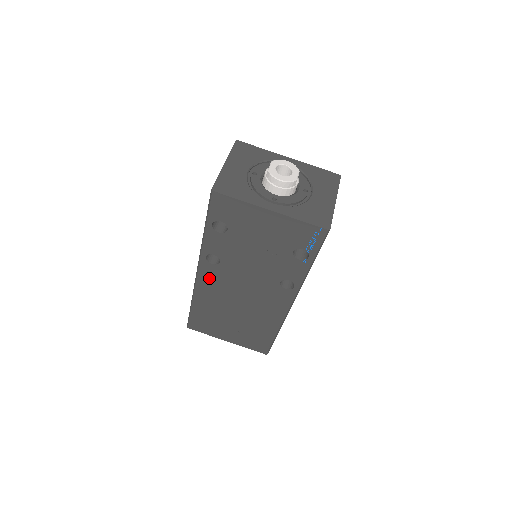
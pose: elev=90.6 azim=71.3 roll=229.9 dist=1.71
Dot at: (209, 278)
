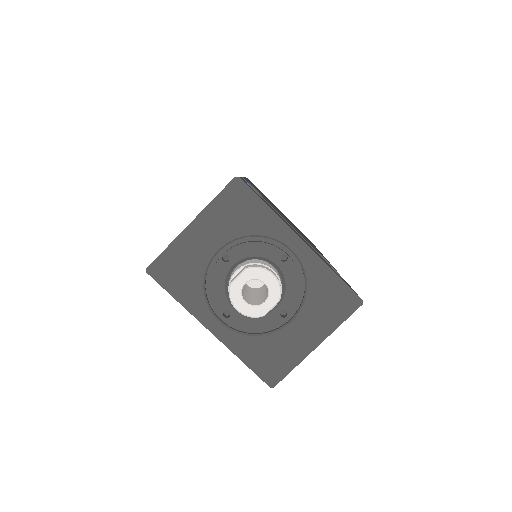
Dot at: occluded
